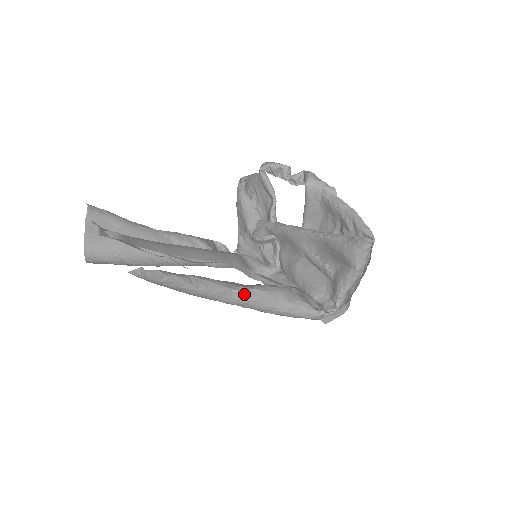
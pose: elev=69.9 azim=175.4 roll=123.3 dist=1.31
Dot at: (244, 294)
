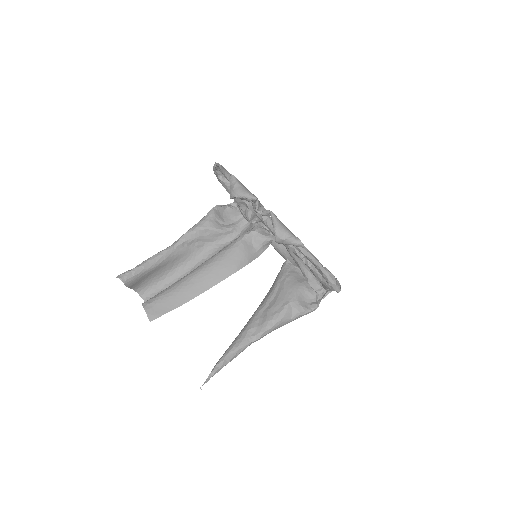
Dot at: (260, 338)
